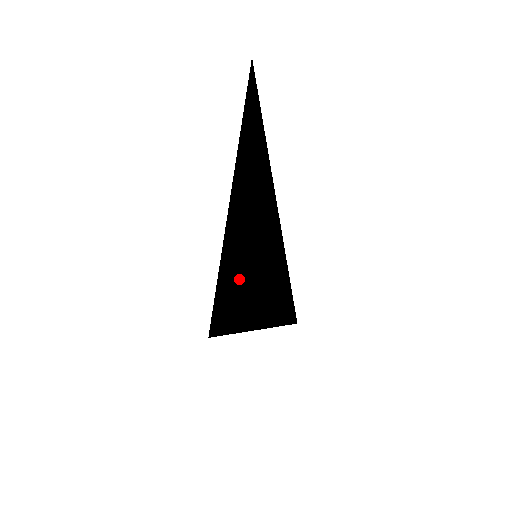
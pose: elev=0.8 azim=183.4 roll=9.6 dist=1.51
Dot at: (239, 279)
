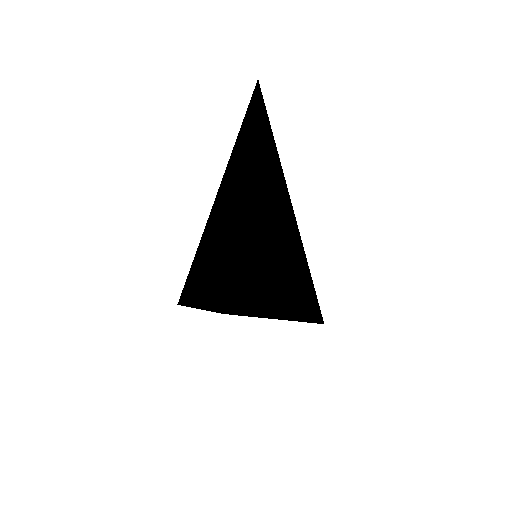
Dot at: (203, 264)
